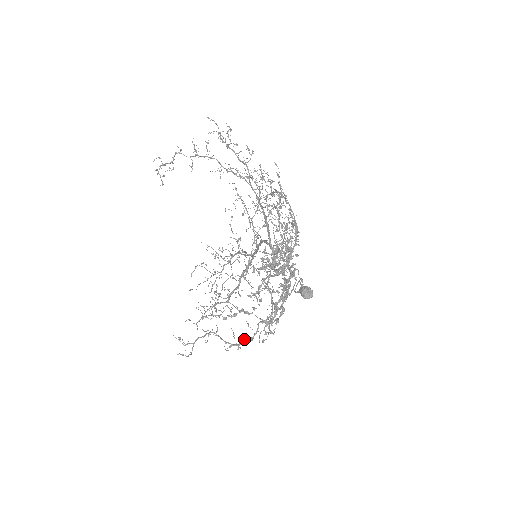
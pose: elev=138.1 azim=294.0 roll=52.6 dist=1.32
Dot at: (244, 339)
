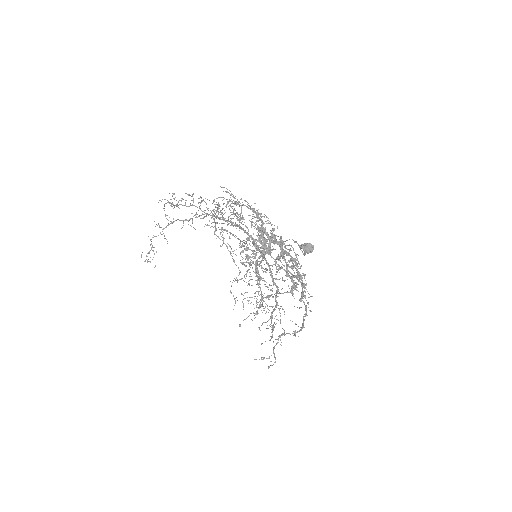
Dot at: occluded
